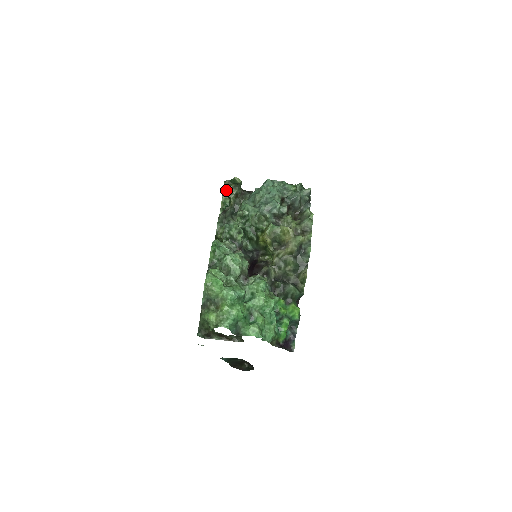
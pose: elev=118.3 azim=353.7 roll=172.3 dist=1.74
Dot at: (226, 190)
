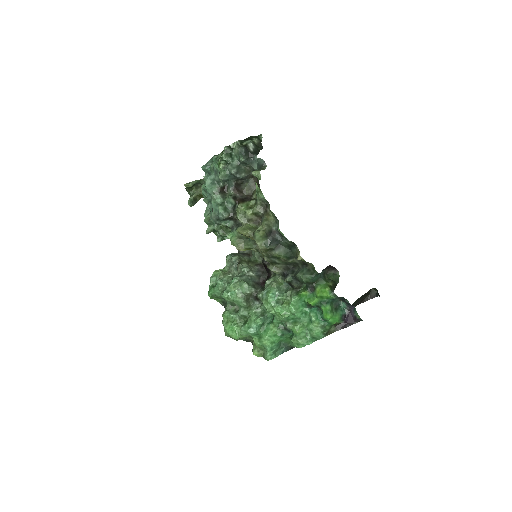
Dot at: (193, 199)
